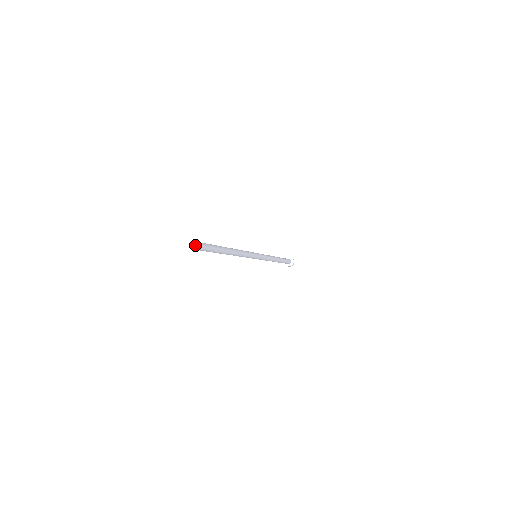
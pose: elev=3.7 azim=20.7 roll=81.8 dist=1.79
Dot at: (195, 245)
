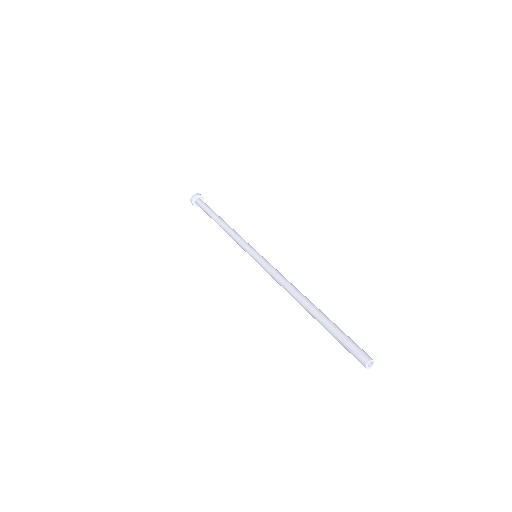
Dot at: (364, 357)
